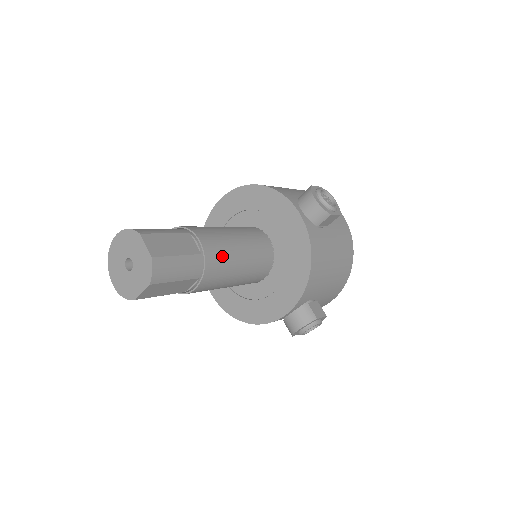
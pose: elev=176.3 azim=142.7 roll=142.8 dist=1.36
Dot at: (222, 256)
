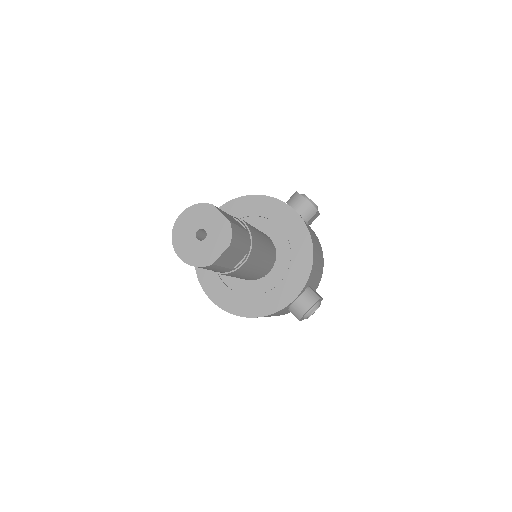
Dot at: (257, 237)
